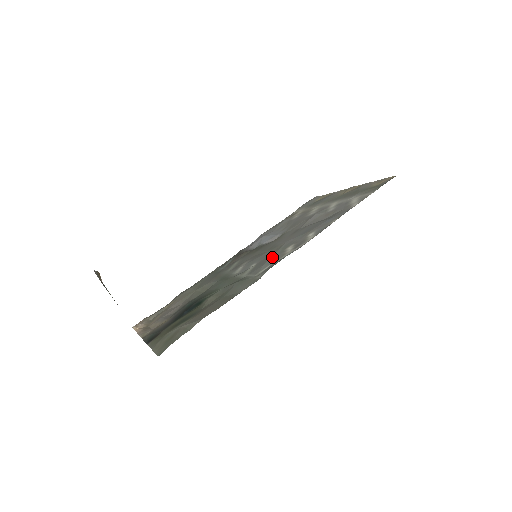
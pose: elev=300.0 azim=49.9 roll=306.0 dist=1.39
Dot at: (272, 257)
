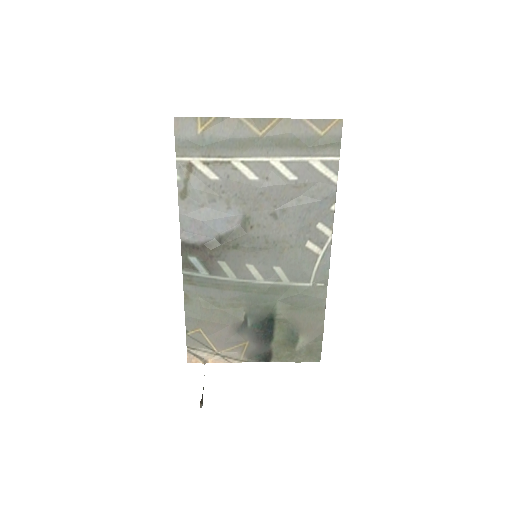
Dot at: (302, 260)
